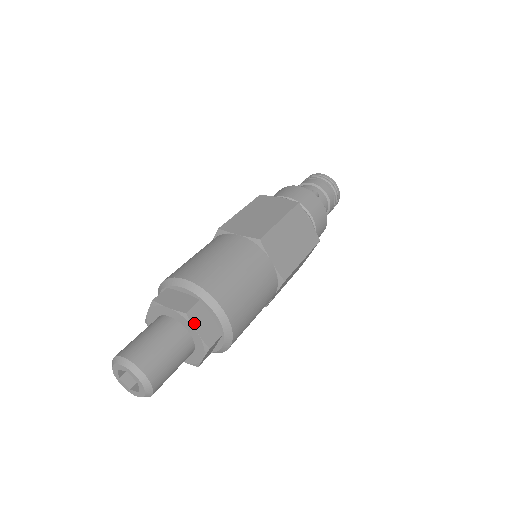
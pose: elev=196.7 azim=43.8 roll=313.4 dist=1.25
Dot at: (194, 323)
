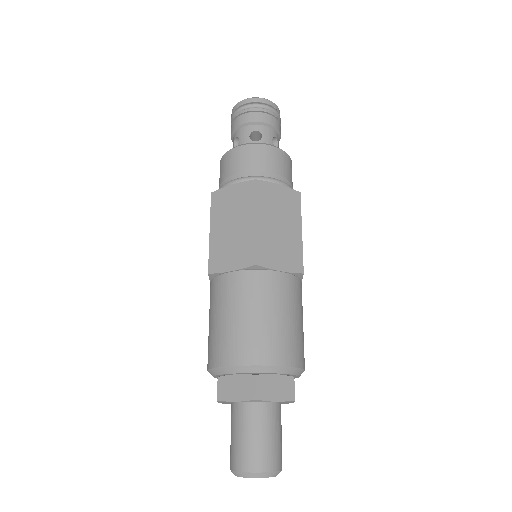
Dot at: occluded
